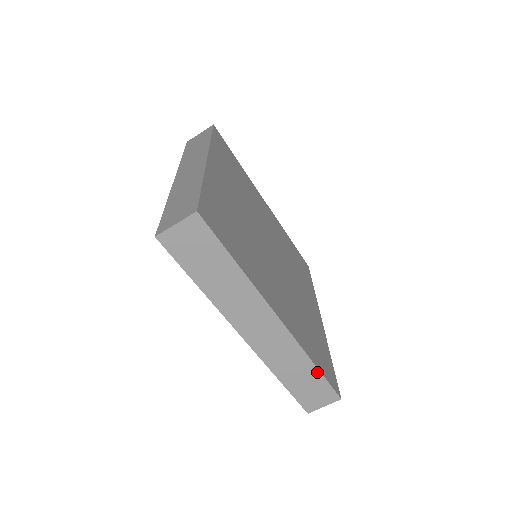
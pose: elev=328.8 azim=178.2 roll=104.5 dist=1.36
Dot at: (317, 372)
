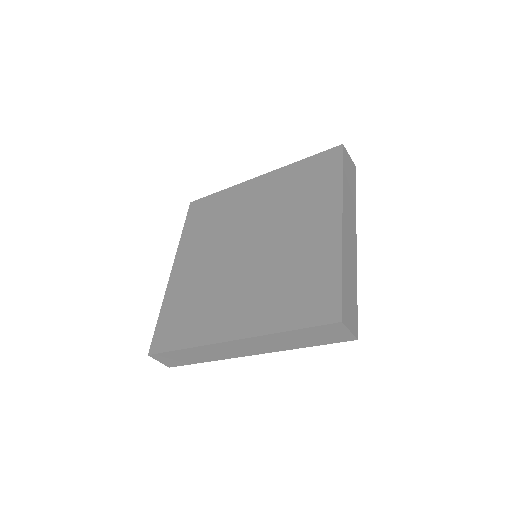
Dot at: (356, 297)
